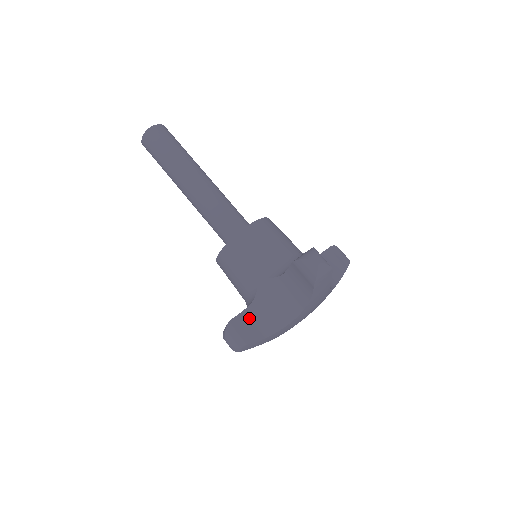
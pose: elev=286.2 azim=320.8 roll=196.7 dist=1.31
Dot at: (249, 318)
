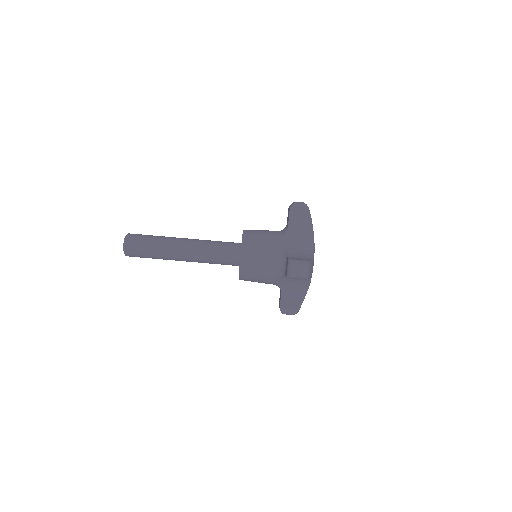
Dot at: (287, 298)
